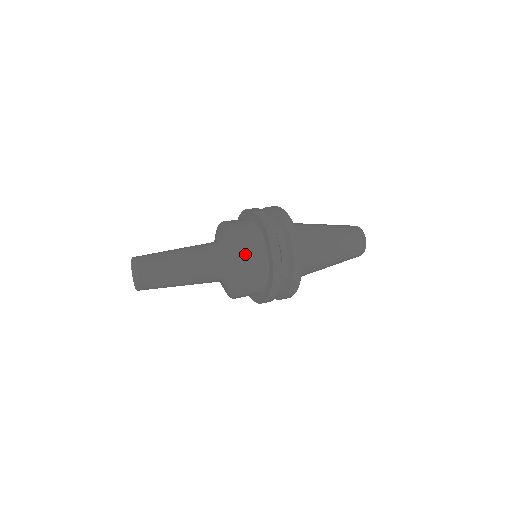
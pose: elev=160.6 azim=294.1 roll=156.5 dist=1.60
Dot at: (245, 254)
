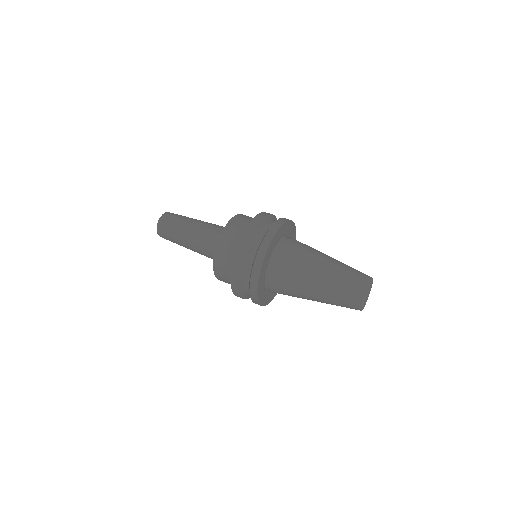
Dot at: (221, 244)
